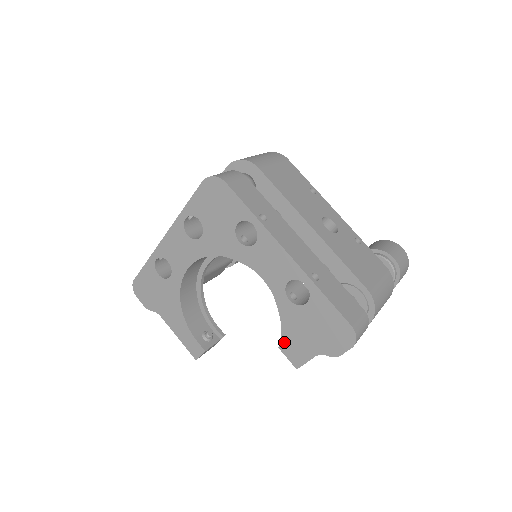
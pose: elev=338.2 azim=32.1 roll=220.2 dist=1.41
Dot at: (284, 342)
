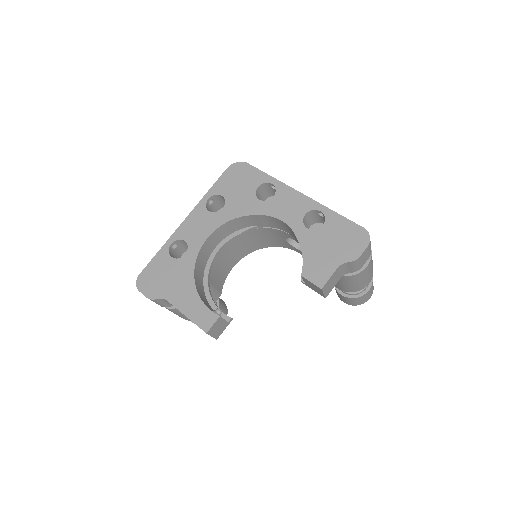
Dot at: (306, 268)
